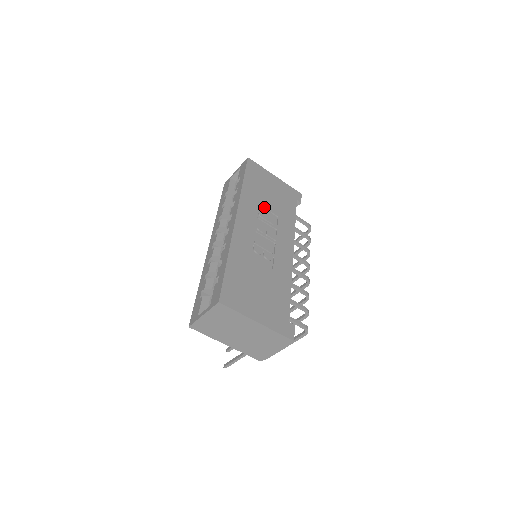
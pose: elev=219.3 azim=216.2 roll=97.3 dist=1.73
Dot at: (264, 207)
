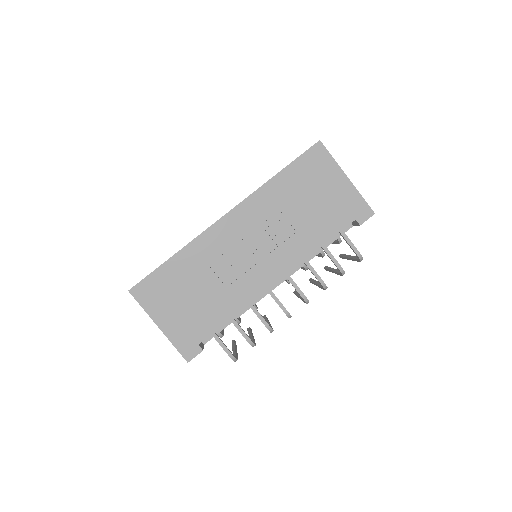
Dot at: (283, 214)
